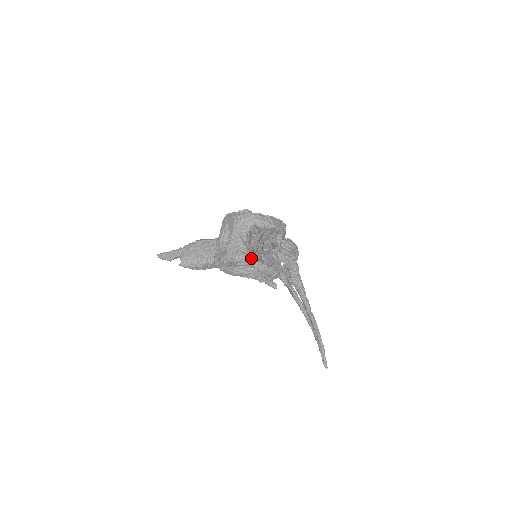
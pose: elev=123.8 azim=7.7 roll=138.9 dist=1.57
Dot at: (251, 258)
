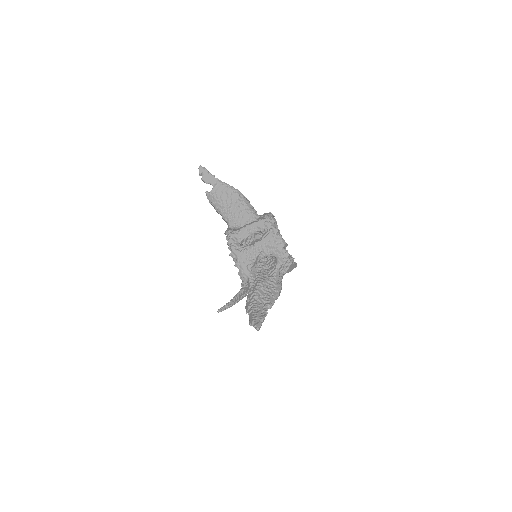
Dot at: (247, 277)
